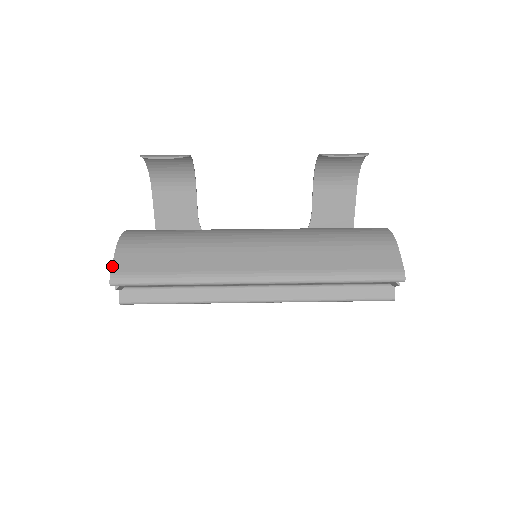
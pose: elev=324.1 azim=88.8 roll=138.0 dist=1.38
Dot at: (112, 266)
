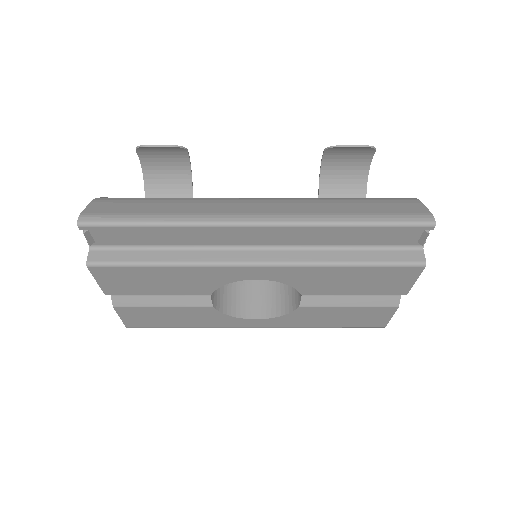
Dot at: (84, 209)
